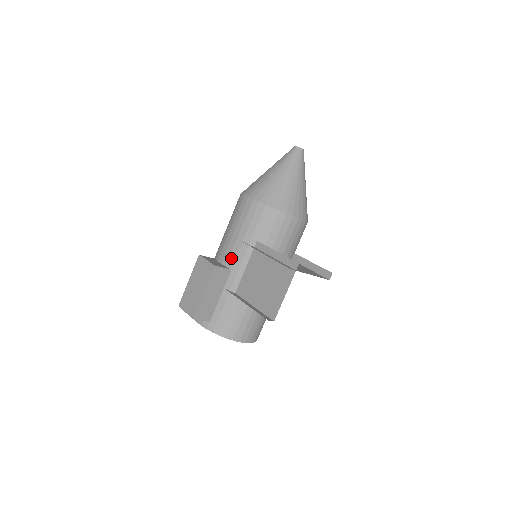
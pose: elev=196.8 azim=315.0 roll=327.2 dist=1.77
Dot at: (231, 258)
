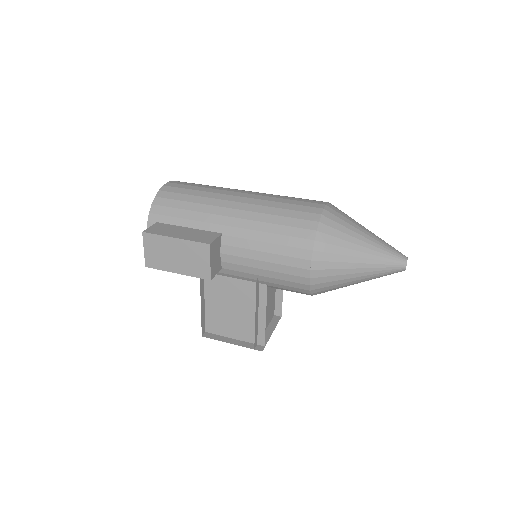
Dot at: (233, 266)
